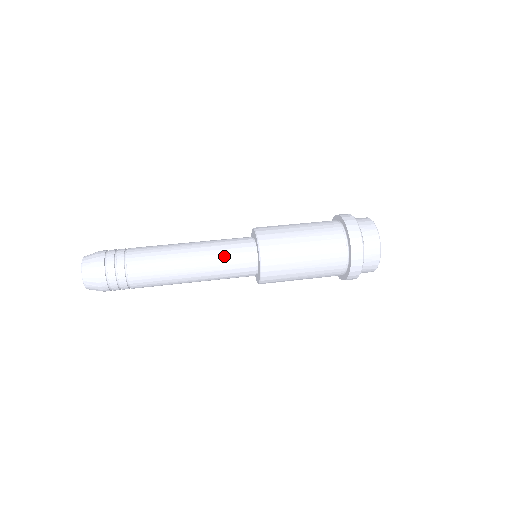
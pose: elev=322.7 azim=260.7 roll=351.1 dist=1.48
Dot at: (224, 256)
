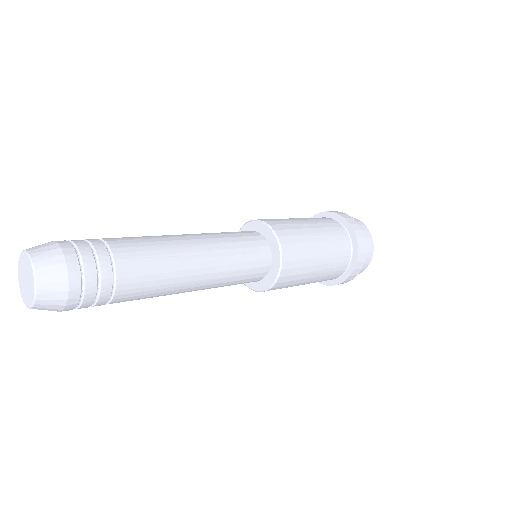
Dot at: (236, 244)
